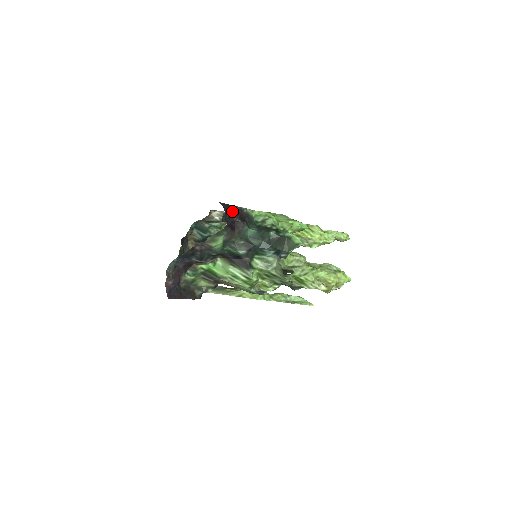
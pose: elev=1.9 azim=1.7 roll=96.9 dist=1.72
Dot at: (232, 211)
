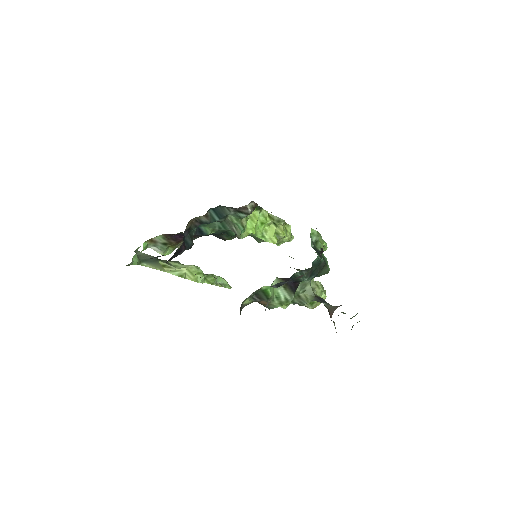
Dot at: occluded
